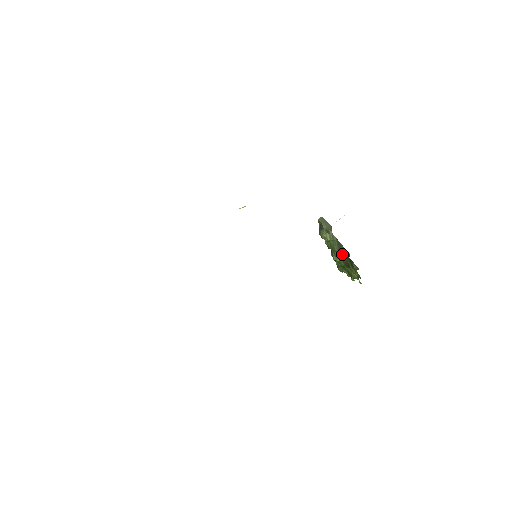
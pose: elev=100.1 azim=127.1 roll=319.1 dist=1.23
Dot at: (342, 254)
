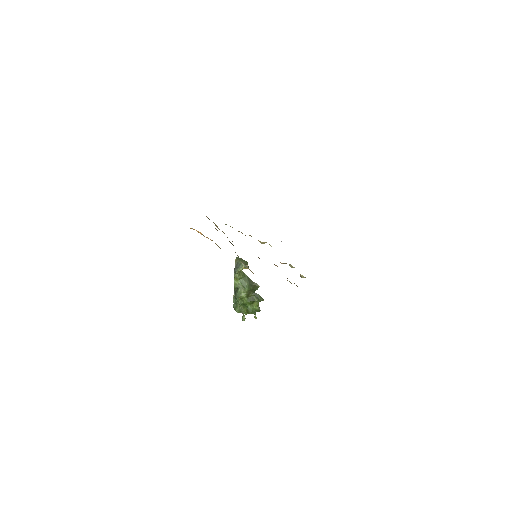
Dot at: (251, 288)
